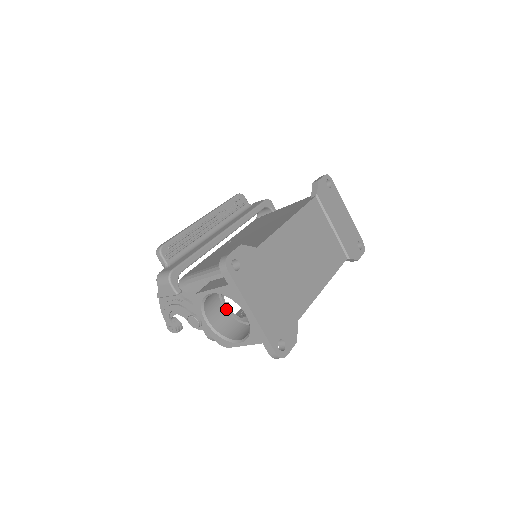
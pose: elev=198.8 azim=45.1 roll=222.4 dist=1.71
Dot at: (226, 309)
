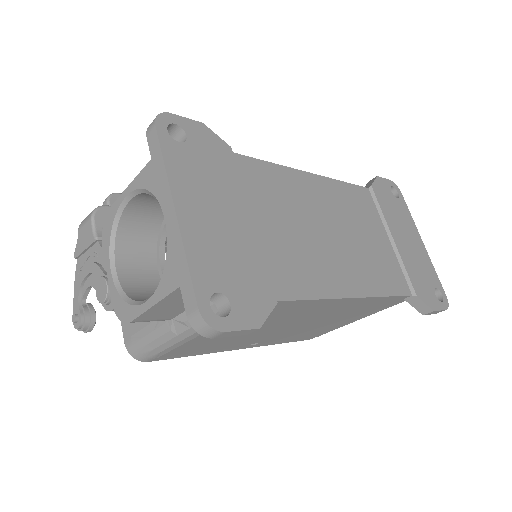
Dot at: (161, 273)
